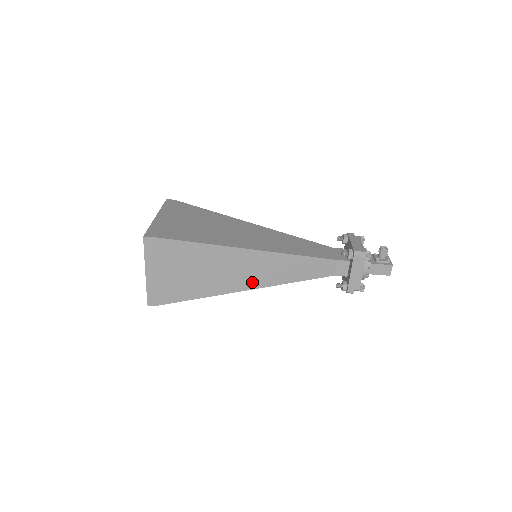
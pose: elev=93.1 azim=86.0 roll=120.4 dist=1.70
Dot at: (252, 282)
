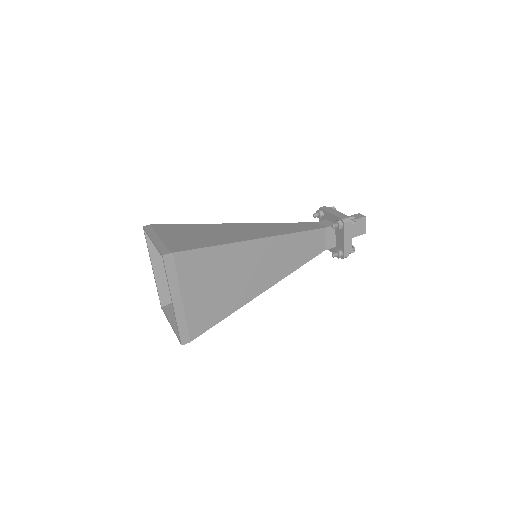
Dot at: (257, 235)
